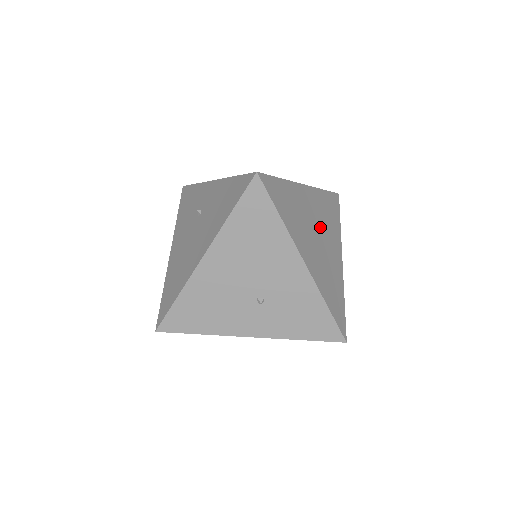
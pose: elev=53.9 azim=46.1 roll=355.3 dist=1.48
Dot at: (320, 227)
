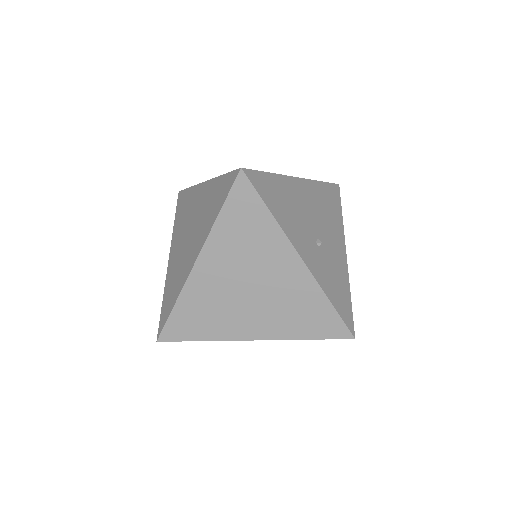
Dot at: occluded
